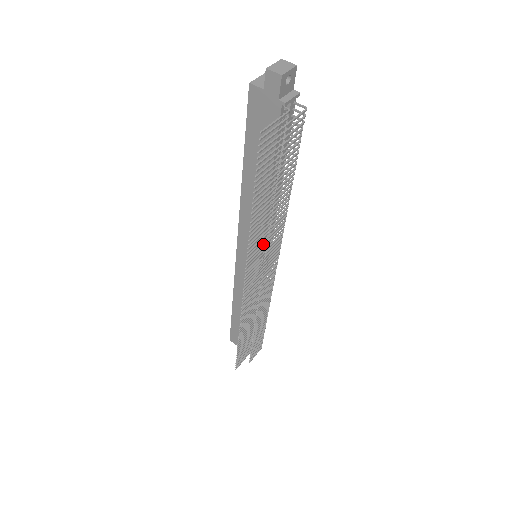
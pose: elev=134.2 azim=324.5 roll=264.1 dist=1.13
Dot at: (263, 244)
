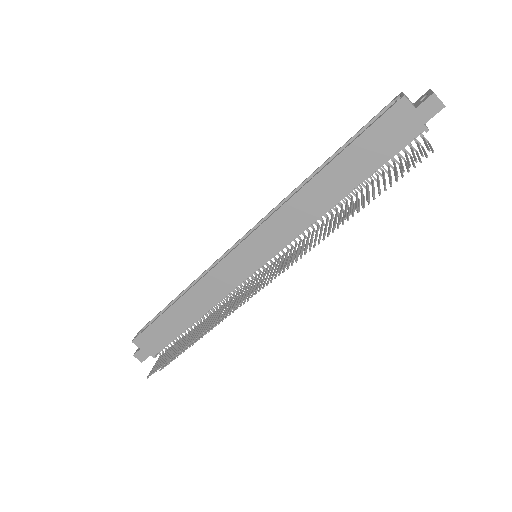
Dot at: occluded
